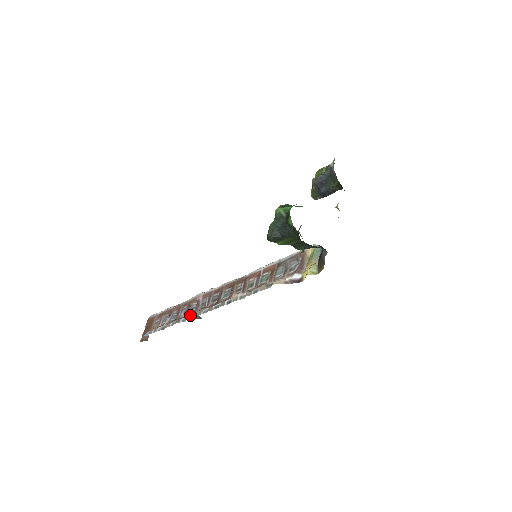
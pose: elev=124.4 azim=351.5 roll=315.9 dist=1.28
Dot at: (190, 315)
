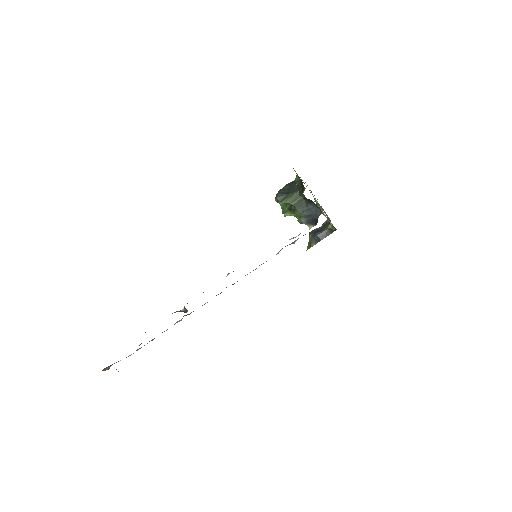
Dot at: (176, 311)
